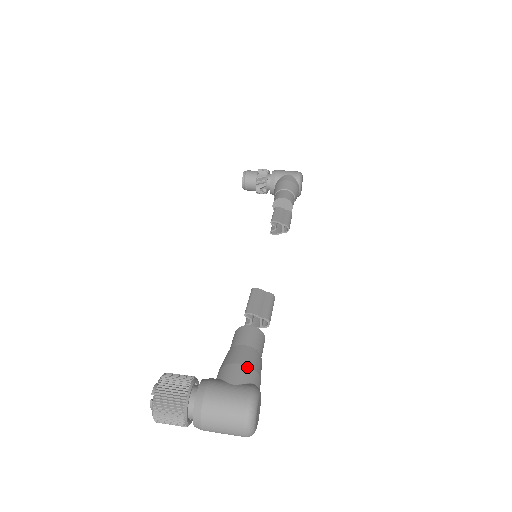
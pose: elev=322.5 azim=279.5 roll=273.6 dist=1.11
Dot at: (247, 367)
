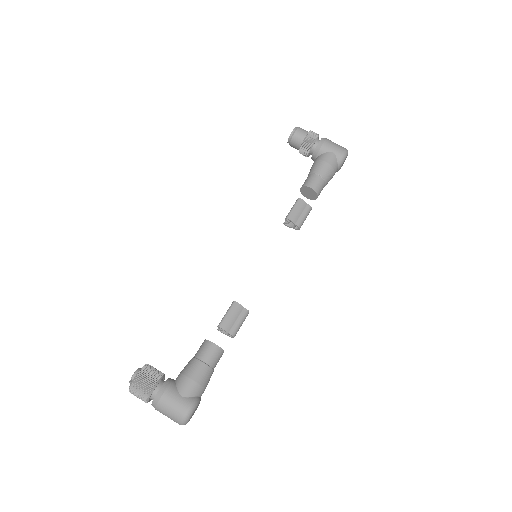
Dot at: (196, 384)
